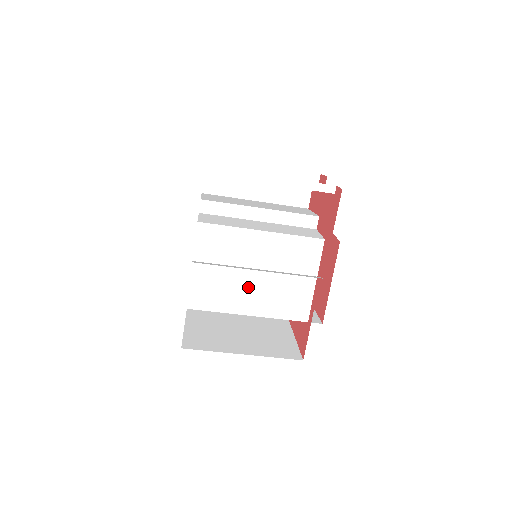
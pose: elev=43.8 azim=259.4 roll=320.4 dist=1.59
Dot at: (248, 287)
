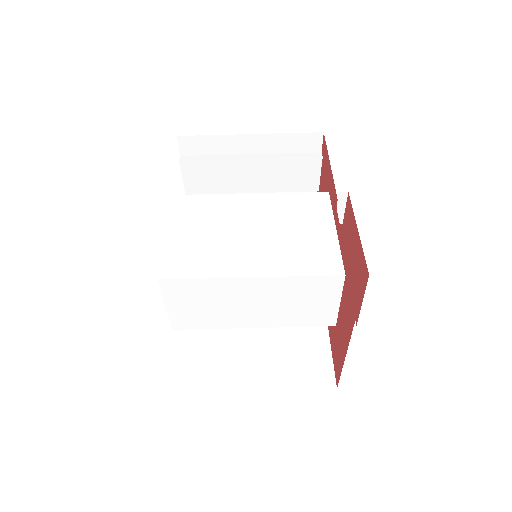
Dot at: (244, 246)
